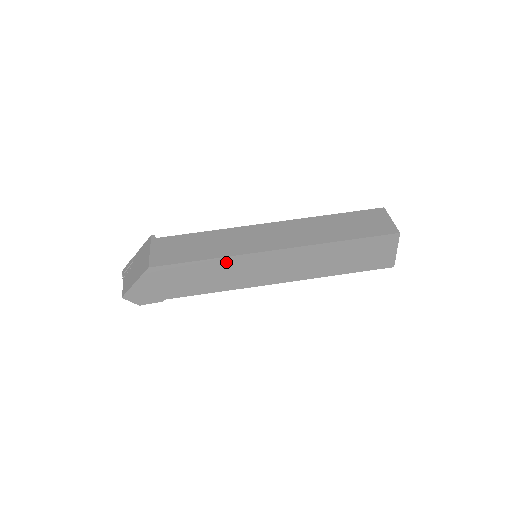
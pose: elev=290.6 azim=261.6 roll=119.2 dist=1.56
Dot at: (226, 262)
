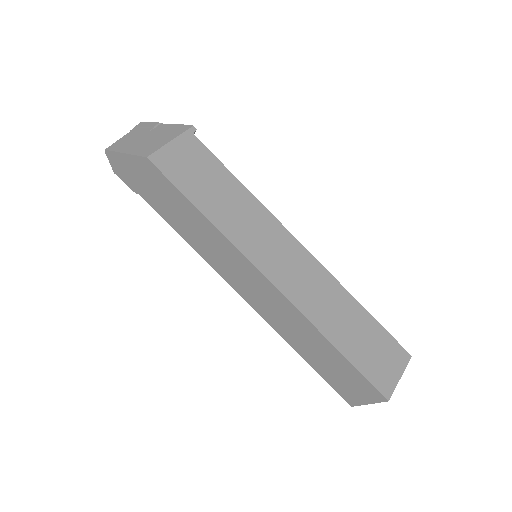
Dot at: (218, 236)
